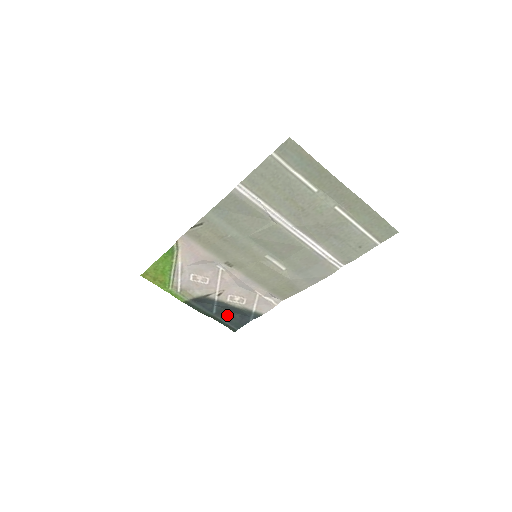
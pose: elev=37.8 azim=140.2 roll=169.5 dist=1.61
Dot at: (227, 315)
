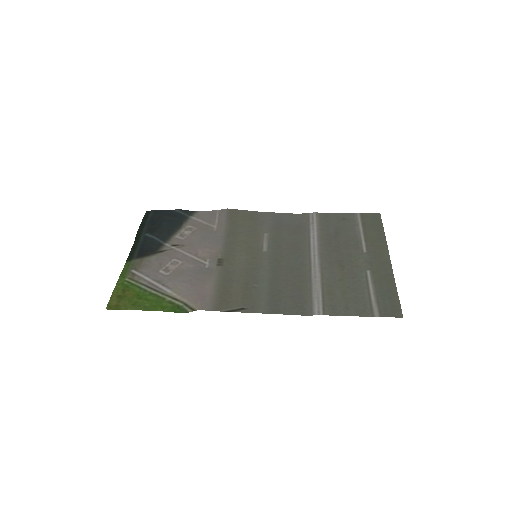
Dot at: (155, 223)
